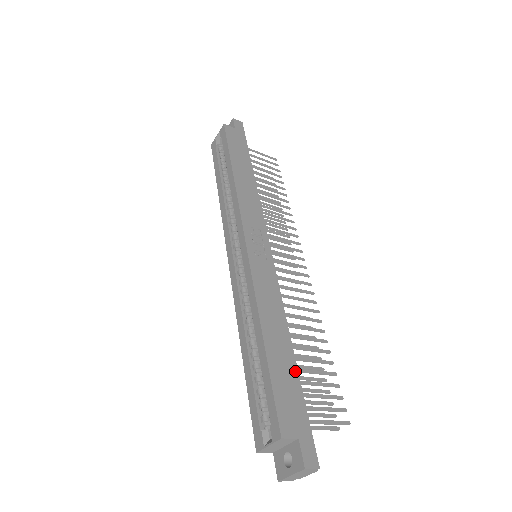
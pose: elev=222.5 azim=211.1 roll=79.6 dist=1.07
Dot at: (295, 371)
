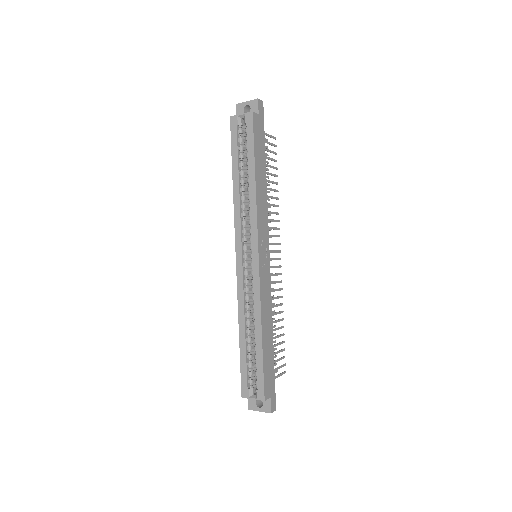
Dot at: (273, 355)
